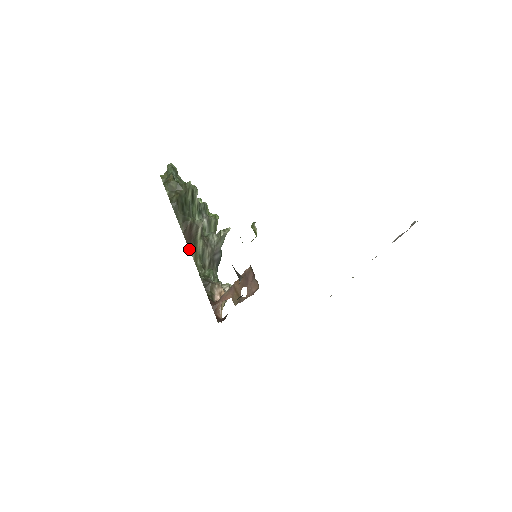
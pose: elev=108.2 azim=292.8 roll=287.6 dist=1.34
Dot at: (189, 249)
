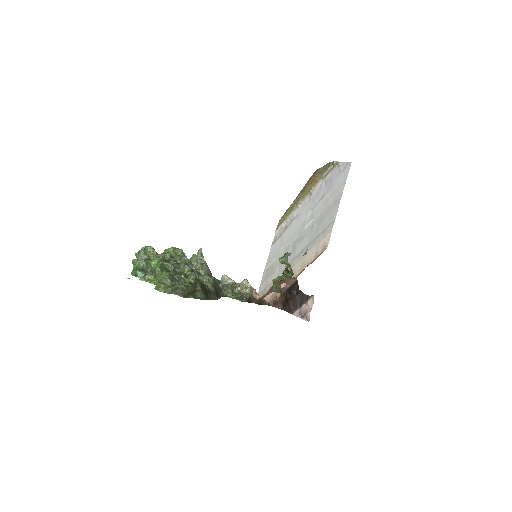
Dot at: occluded
